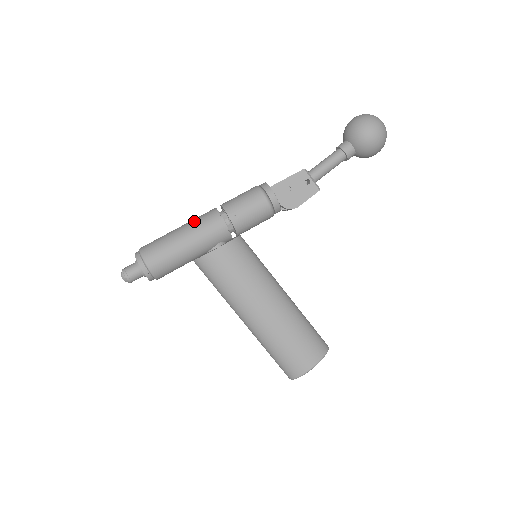
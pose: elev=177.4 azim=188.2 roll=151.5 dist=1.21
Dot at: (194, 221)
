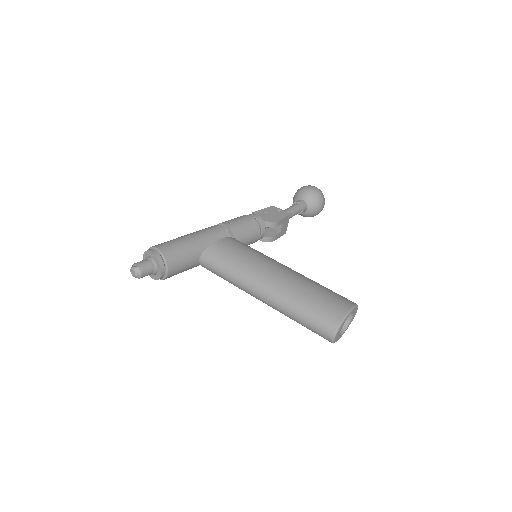
Dot at: occluded
